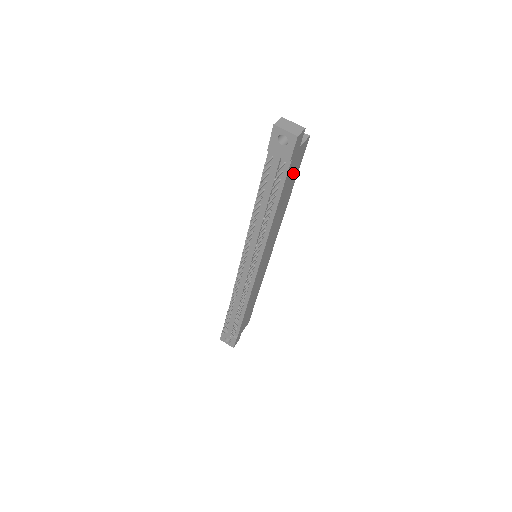
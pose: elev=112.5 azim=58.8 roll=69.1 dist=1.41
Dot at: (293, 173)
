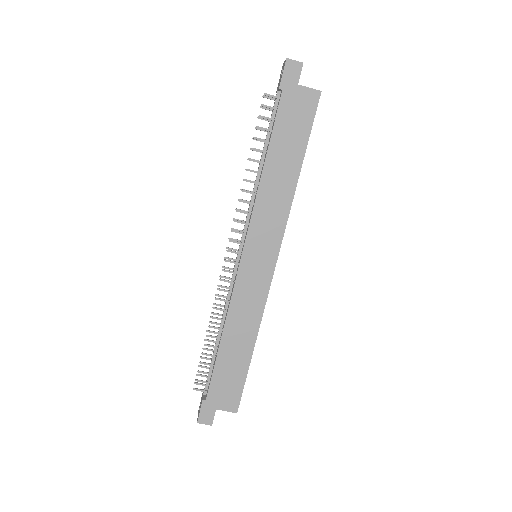
Dot at: (296, 126)
